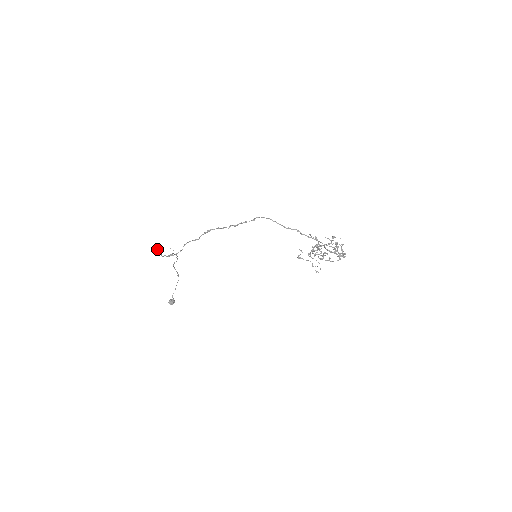
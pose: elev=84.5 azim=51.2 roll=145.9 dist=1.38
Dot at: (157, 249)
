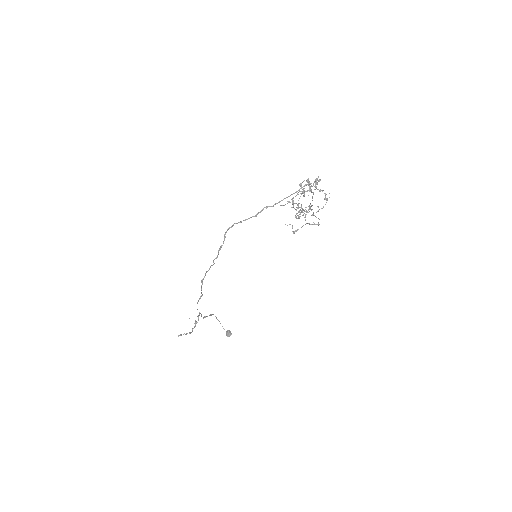
Dot at: occluded
